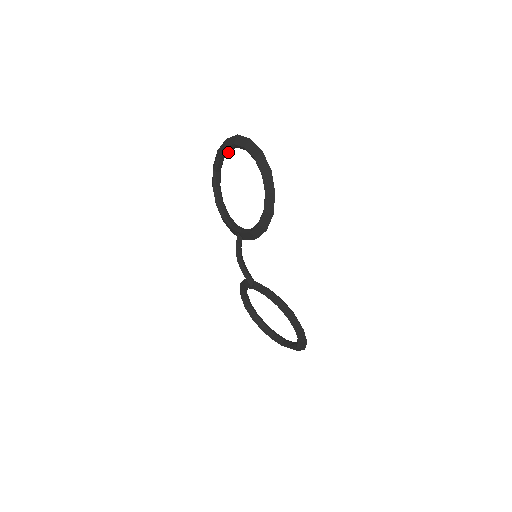
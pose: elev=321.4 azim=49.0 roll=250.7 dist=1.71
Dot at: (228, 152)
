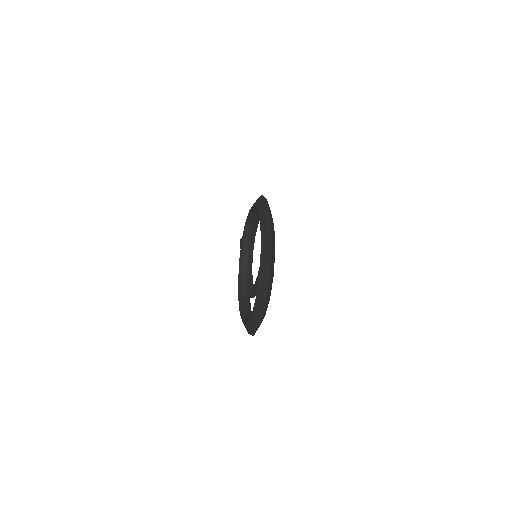
Dot at: occluded
